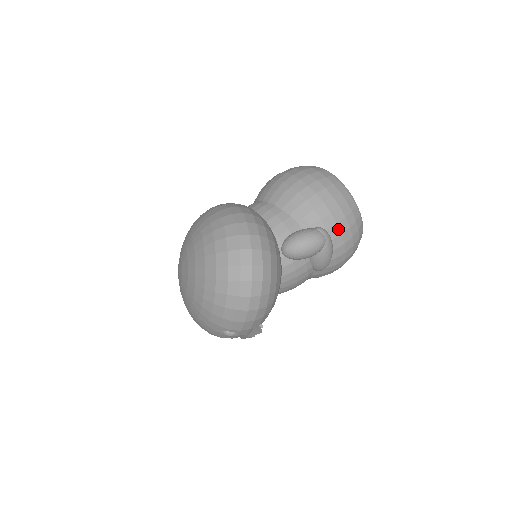
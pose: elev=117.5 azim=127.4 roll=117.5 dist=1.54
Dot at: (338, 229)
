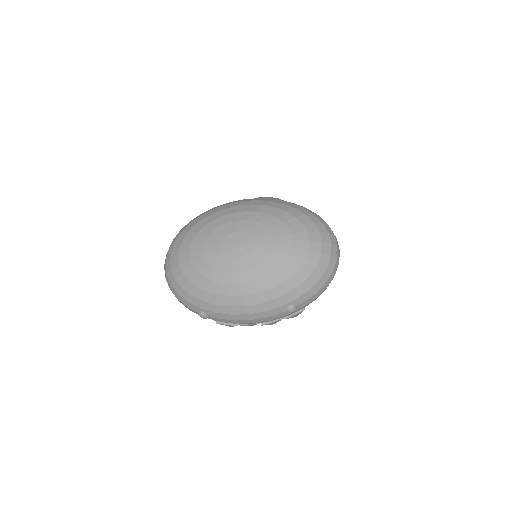
Dot at: occluded
